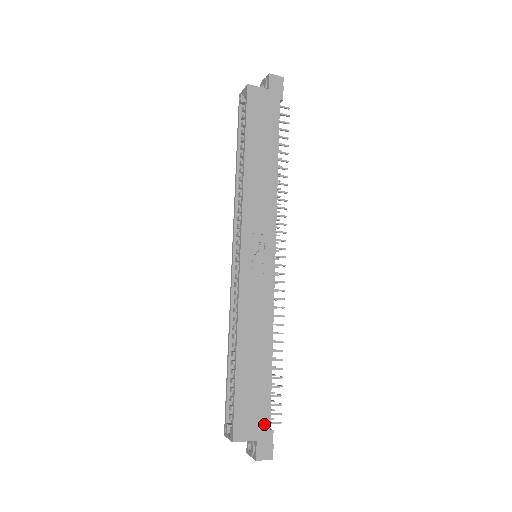
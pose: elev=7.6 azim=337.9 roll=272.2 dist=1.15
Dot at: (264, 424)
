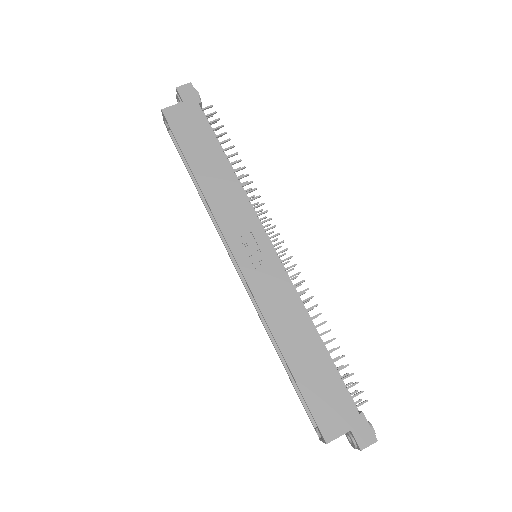
Dot at: (349, 411)
